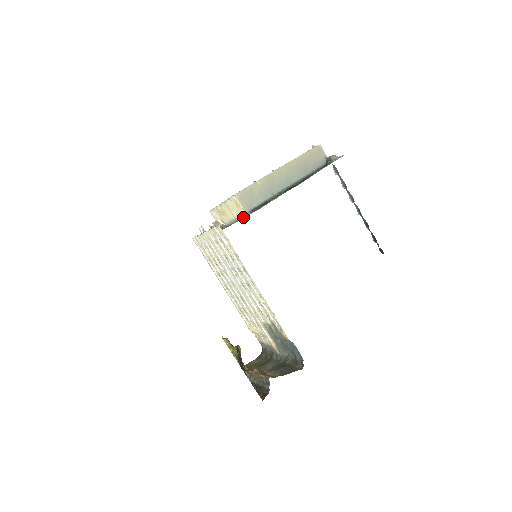
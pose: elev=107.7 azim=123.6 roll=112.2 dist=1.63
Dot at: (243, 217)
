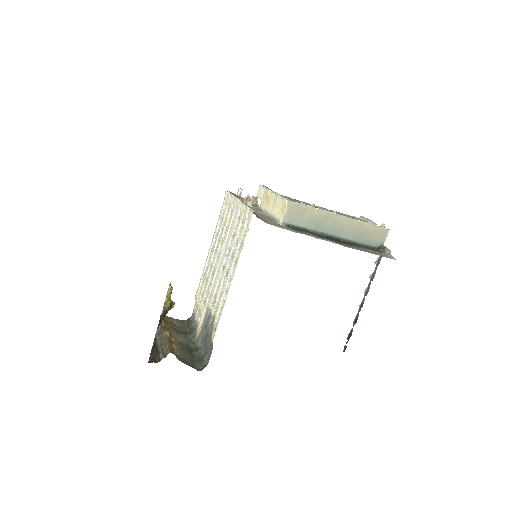
Dot at: (277, 223)
